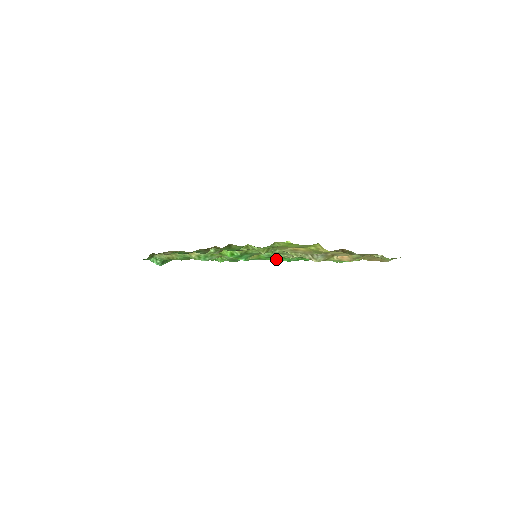
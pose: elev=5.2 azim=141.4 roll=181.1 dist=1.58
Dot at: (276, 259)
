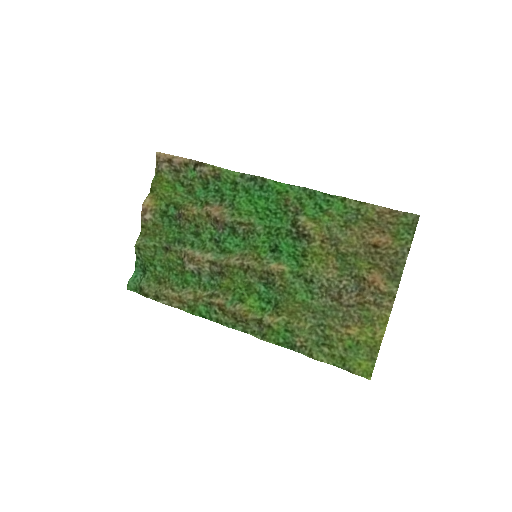
Dot at: (265, 227)
